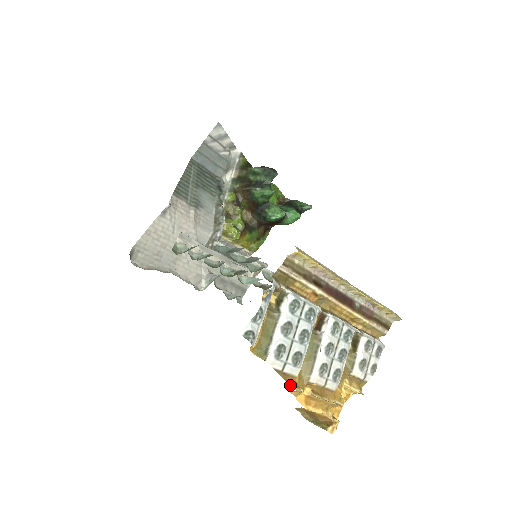
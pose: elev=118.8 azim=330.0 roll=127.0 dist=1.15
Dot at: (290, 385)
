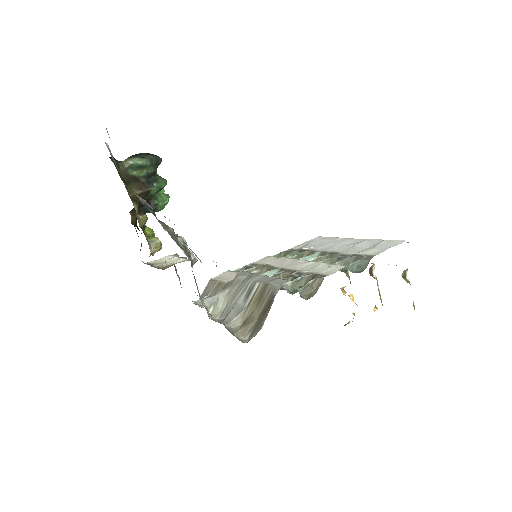
Dot at: occluded
